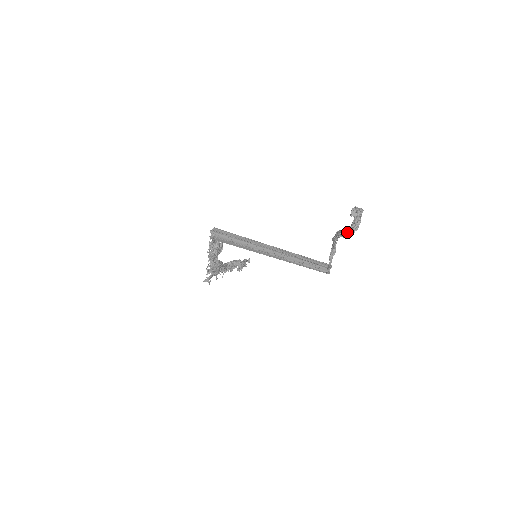
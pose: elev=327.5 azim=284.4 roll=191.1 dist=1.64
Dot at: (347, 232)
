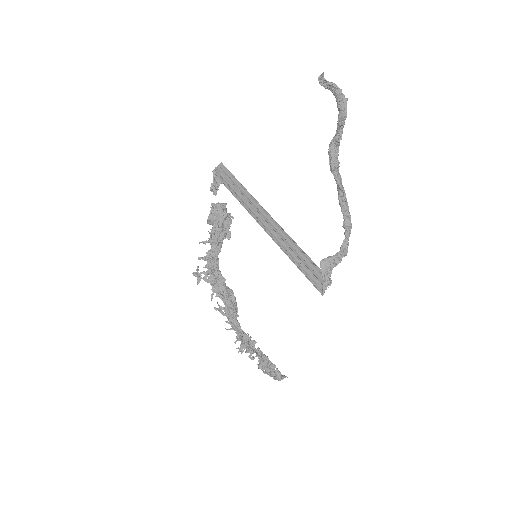
Dot at: (331, 149)
